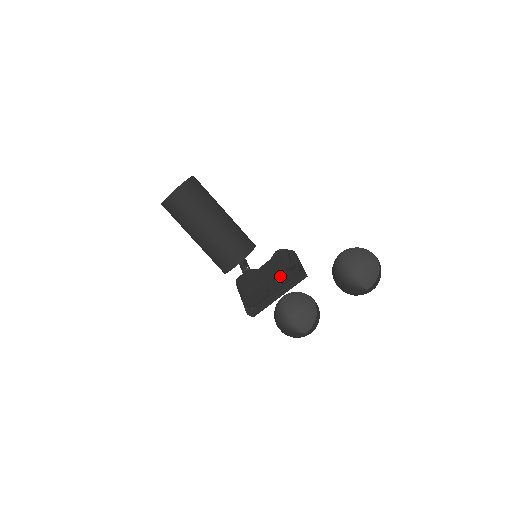
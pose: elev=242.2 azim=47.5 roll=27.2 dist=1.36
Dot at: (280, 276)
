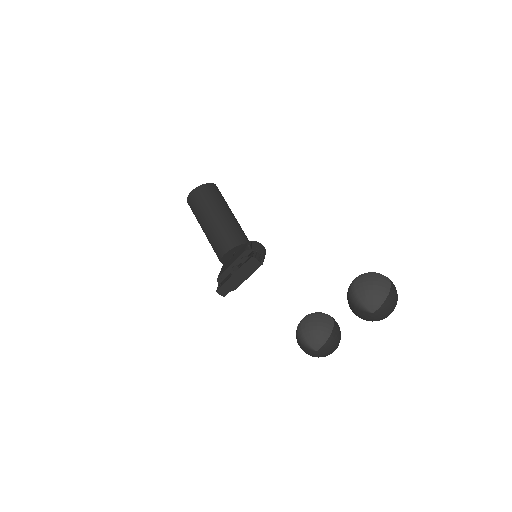
Dot at: (242, 261)
